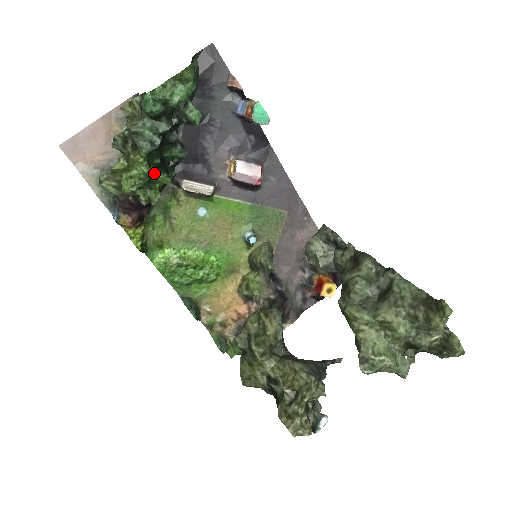
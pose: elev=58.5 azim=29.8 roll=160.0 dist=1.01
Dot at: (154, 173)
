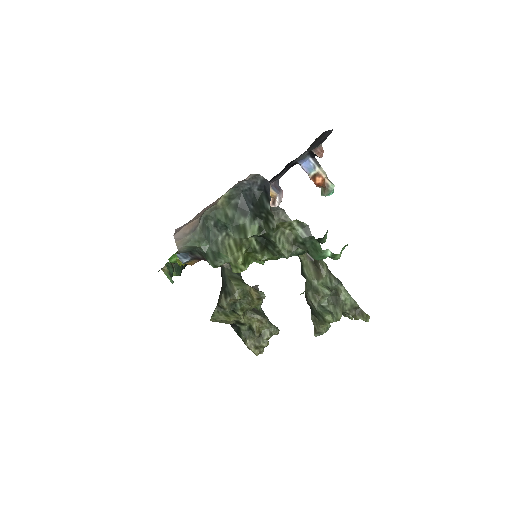
Dot at: occluded
